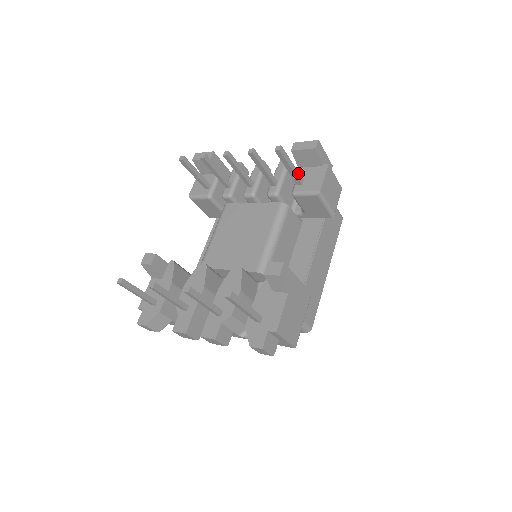
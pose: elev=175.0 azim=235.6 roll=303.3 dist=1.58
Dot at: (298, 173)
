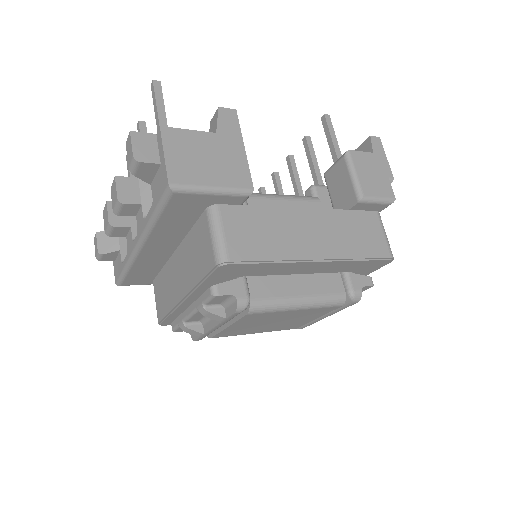
Dot at: (340, 154)
